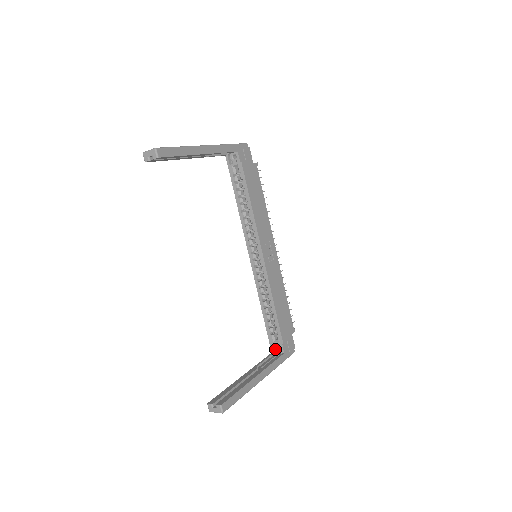
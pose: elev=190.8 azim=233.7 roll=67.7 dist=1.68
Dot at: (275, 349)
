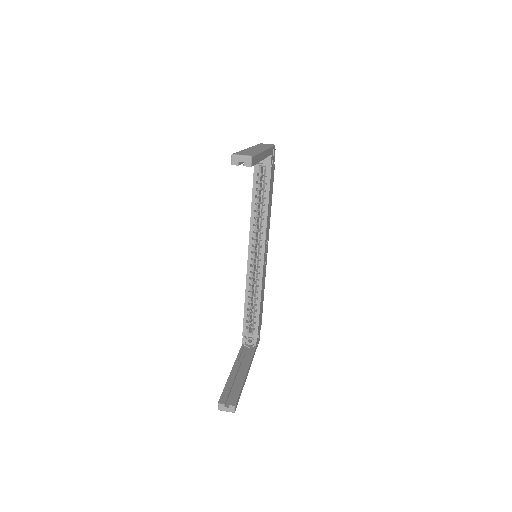
Dot at: (246, 341)
